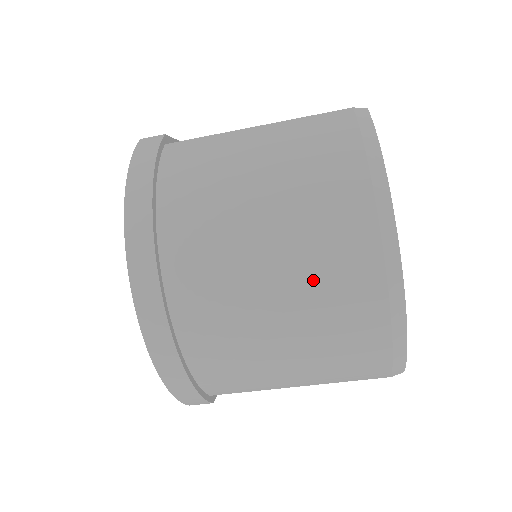
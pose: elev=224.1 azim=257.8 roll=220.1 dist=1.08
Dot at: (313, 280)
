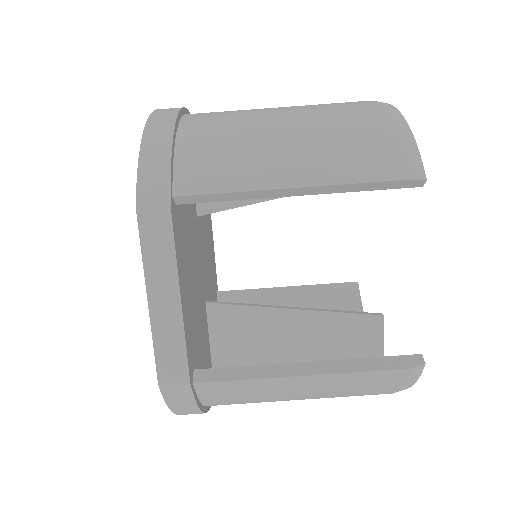
Dot at: occluded
